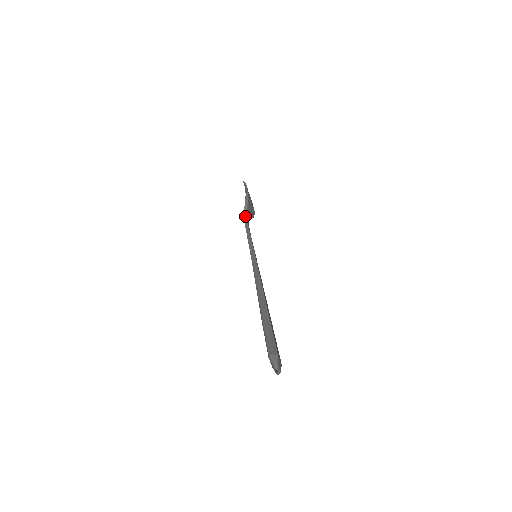
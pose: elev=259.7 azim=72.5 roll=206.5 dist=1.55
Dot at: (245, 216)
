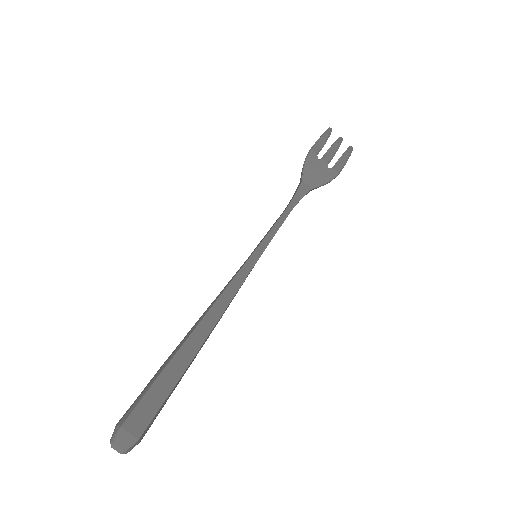
Dot at: (297, 188)
